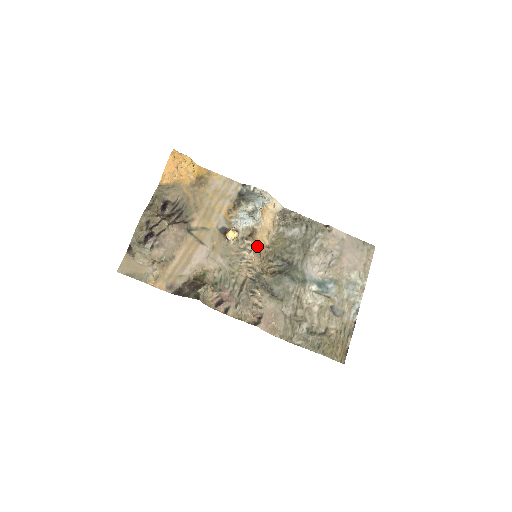
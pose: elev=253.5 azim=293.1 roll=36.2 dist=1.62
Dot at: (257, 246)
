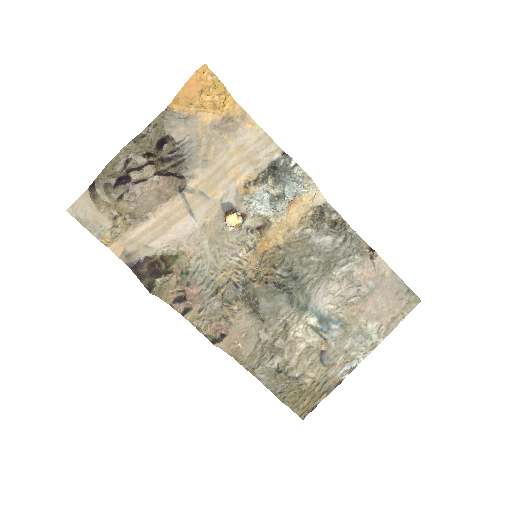
Dot at: (263, 245)
